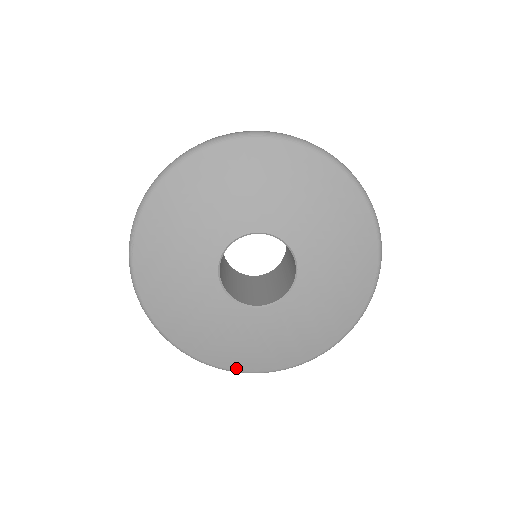
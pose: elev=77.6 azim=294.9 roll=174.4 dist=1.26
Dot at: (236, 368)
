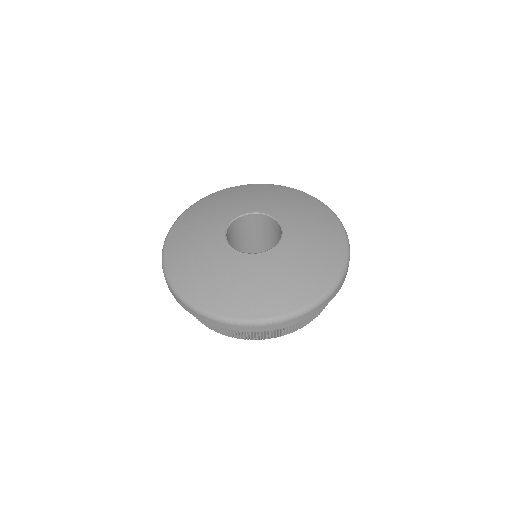
Dot at: (298, 306)
